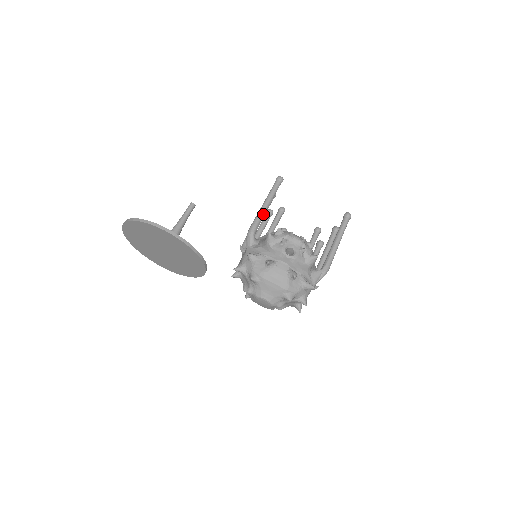
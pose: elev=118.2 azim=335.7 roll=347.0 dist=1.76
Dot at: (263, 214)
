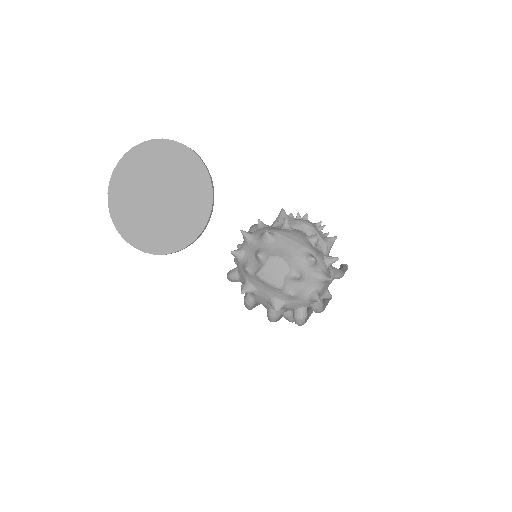
Dot at: occluded
